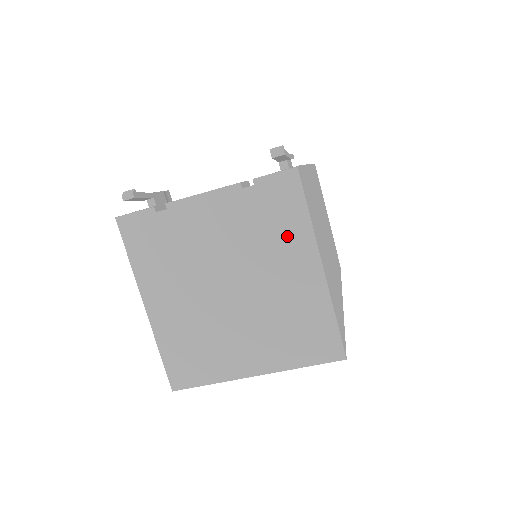
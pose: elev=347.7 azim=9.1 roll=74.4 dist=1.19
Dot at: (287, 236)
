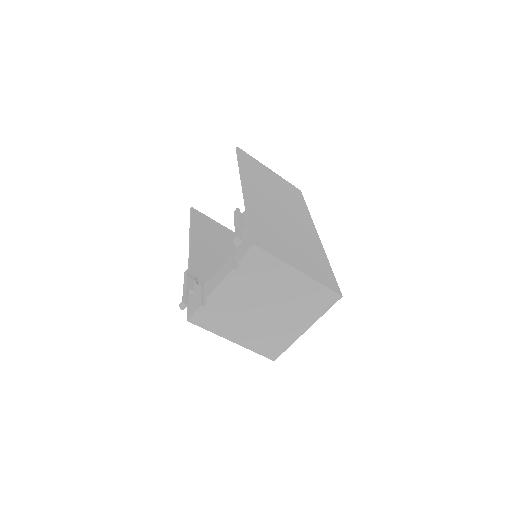
Dot at: (274, 272)
